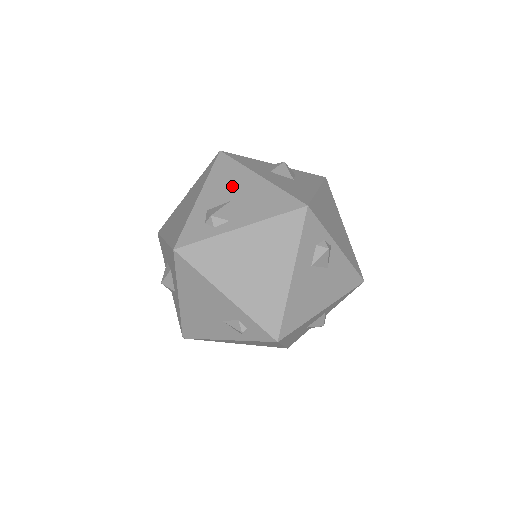
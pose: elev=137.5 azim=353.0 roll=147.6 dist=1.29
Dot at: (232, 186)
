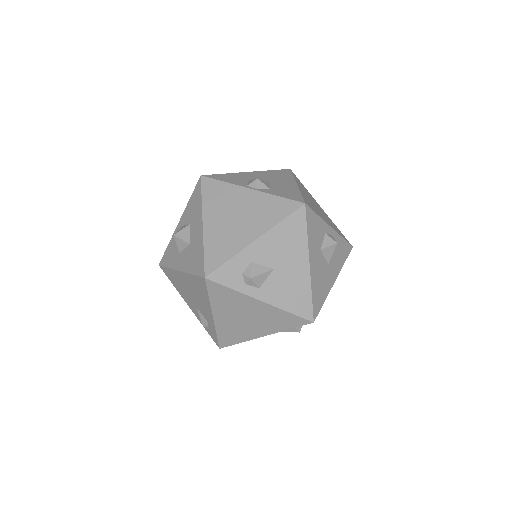
Dot at: (285, 255)
